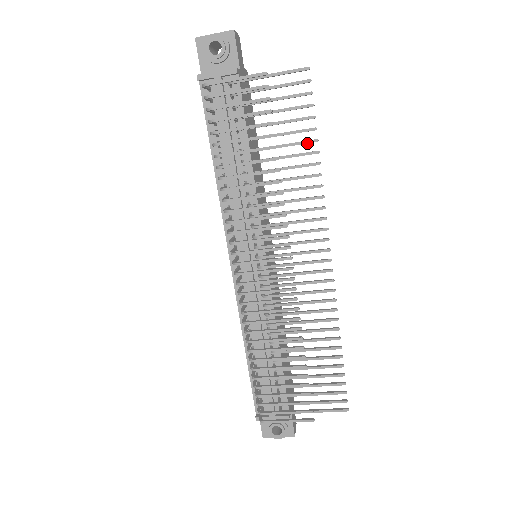
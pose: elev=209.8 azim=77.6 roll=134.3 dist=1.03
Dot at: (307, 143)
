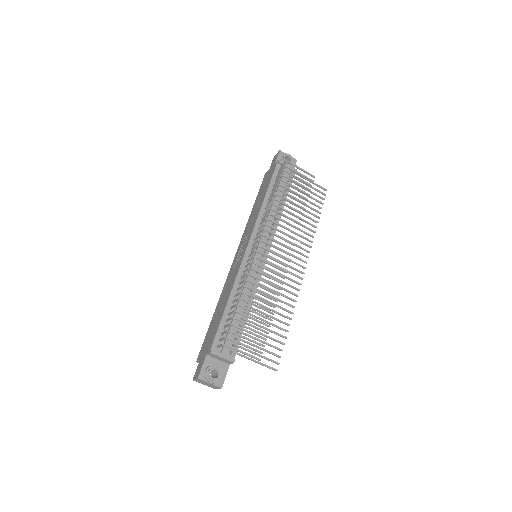
Dot at: (315, 216)
